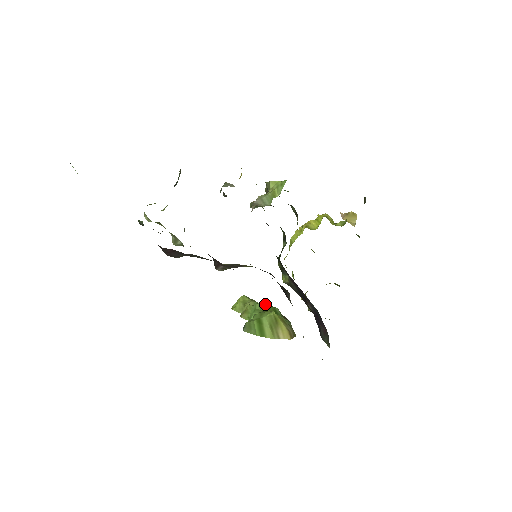
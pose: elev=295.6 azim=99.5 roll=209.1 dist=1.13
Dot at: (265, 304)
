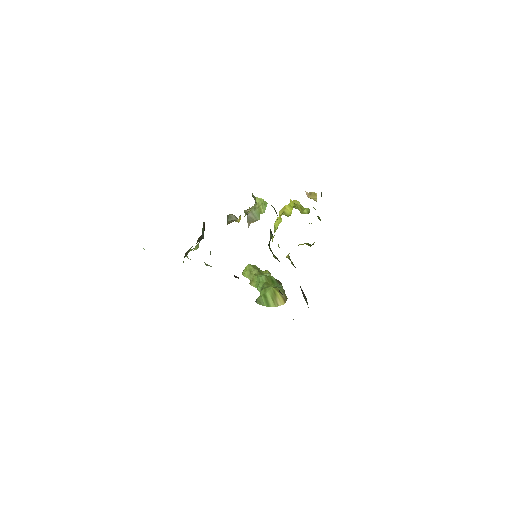
Dot at: (265, 277)
